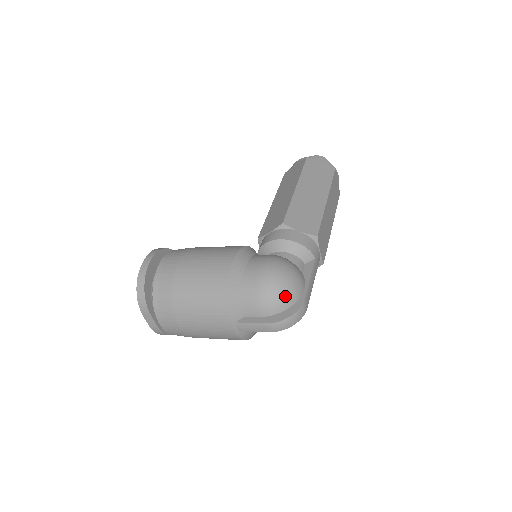
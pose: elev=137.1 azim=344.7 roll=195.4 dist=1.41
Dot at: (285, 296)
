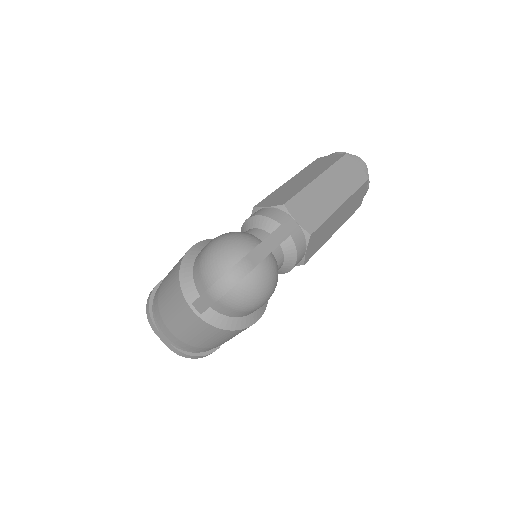
Dot at: (222, 258)
